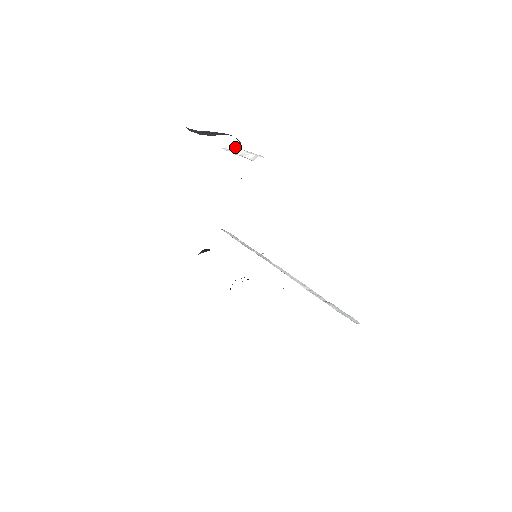
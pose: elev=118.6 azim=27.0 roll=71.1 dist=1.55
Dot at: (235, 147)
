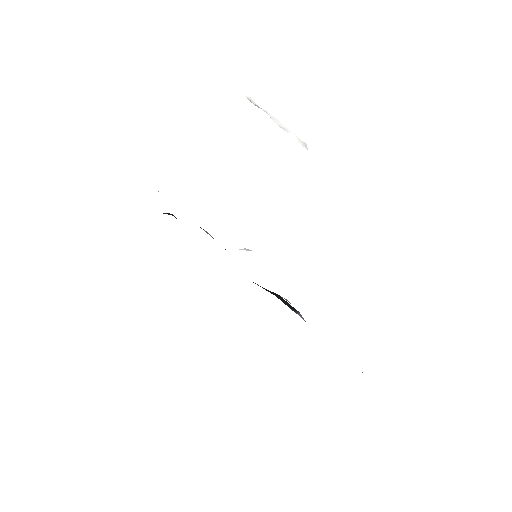
Dot at: (254, 102)
